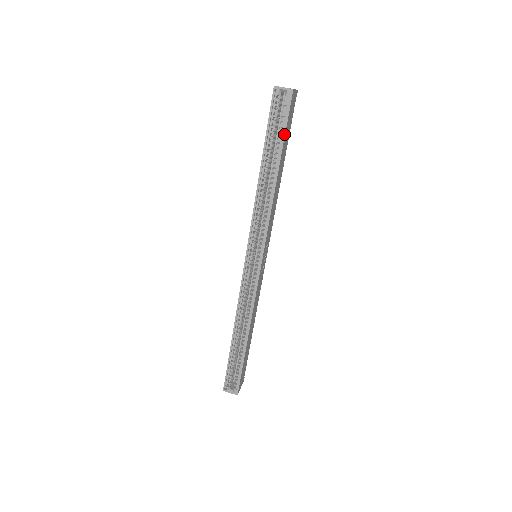
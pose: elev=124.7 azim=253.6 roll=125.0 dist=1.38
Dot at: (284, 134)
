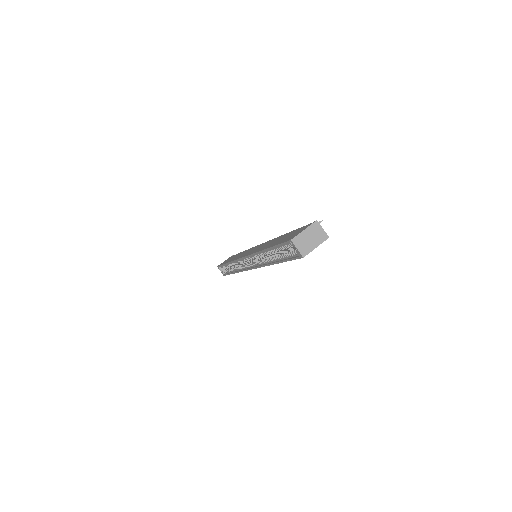
Dot at: (287, 260)
